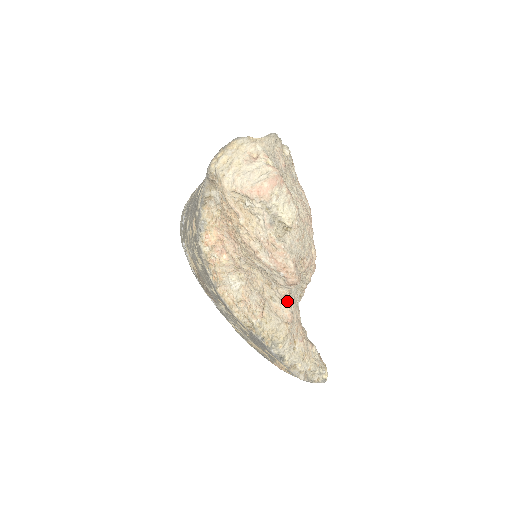
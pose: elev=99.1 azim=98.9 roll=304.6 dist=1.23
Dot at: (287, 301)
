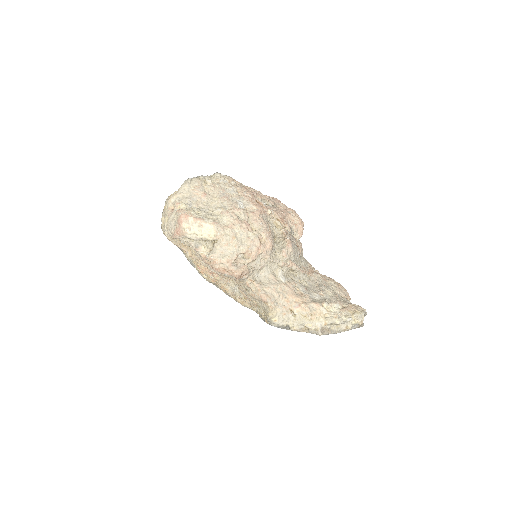
Dot at: (255, 287)
